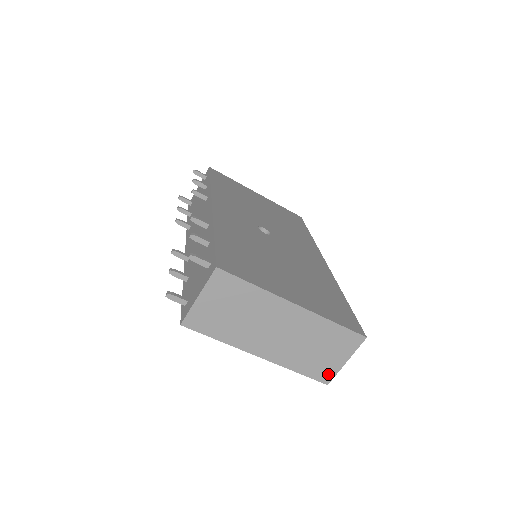
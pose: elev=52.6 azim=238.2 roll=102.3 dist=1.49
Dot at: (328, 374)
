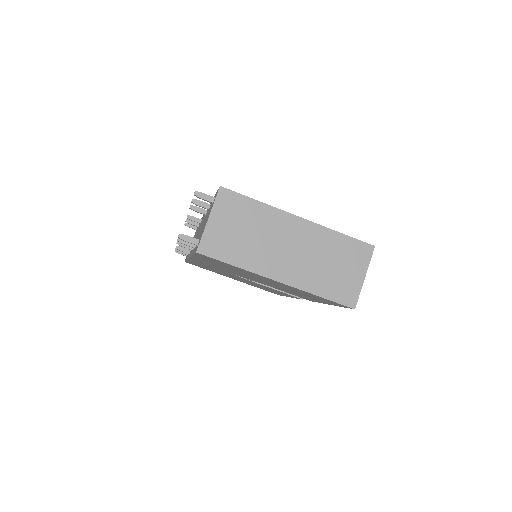
Dot at: (351, 295)
